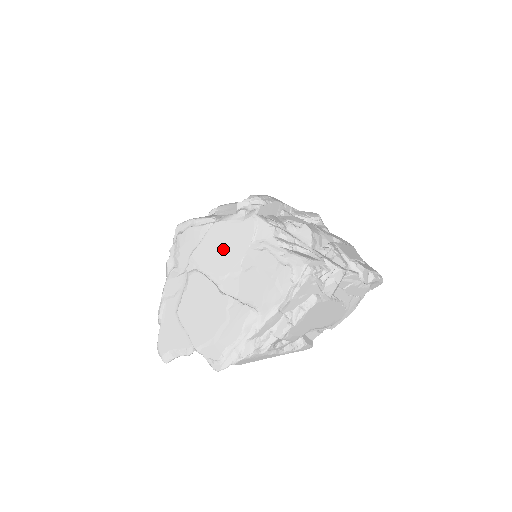
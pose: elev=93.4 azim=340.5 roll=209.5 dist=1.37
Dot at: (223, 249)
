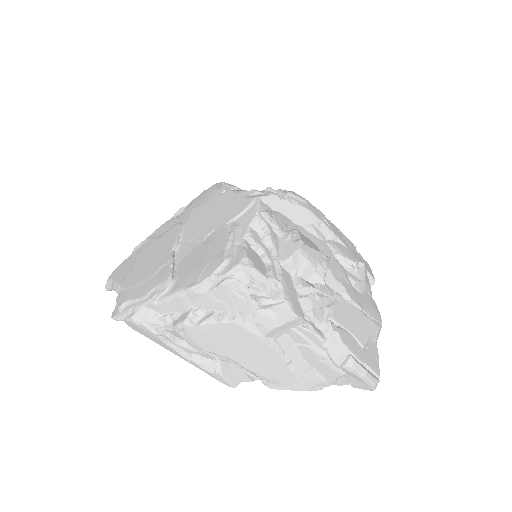
Dot at: (211, 216)
